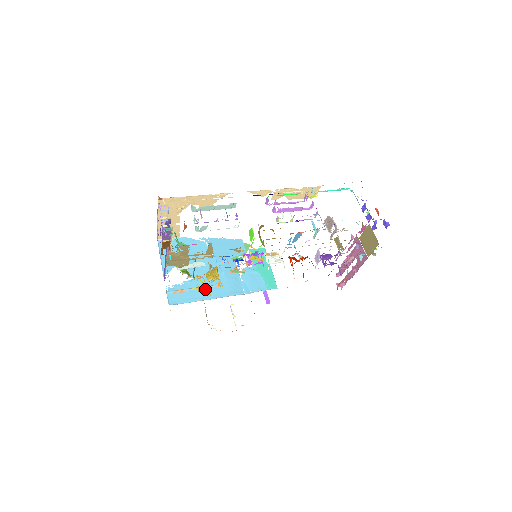
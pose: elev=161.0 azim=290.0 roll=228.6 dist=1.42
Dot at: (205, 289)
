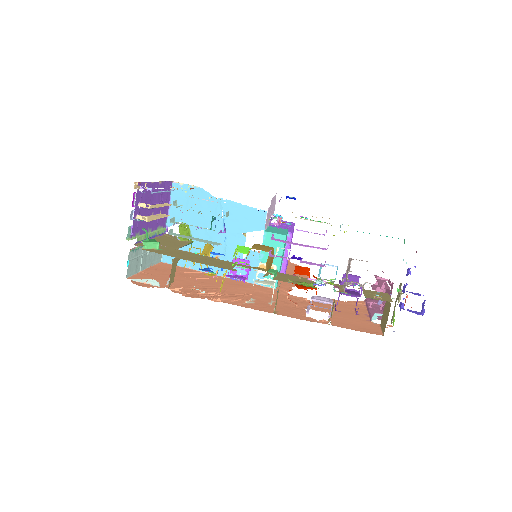
Dot at: occluded
